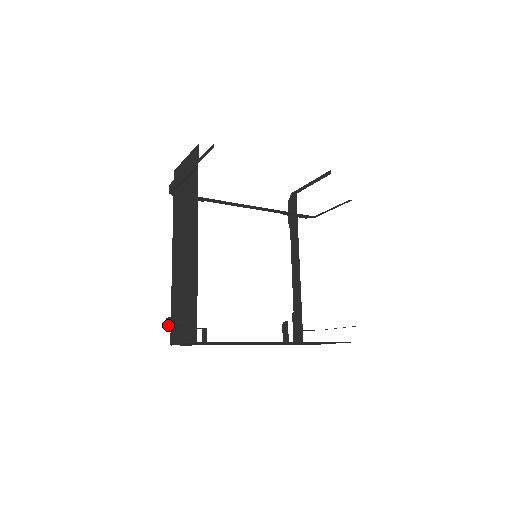
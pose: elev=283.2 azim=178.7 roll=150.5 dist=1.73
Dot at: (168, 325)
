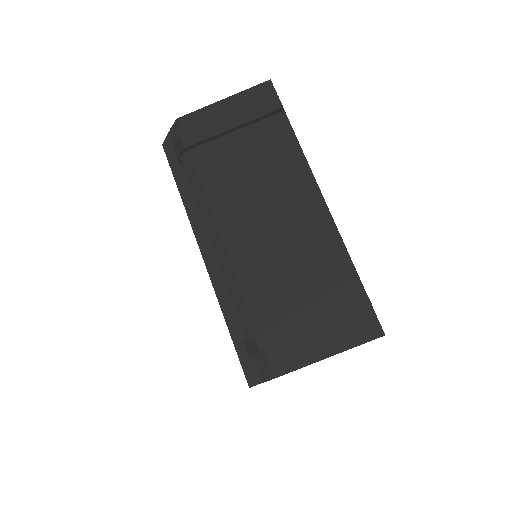
Dot at: (271, 344)
